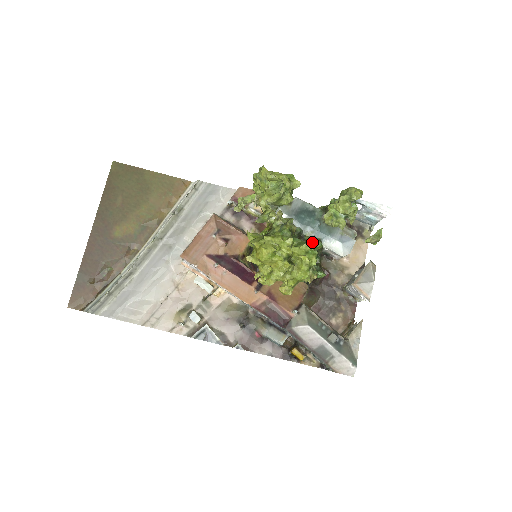
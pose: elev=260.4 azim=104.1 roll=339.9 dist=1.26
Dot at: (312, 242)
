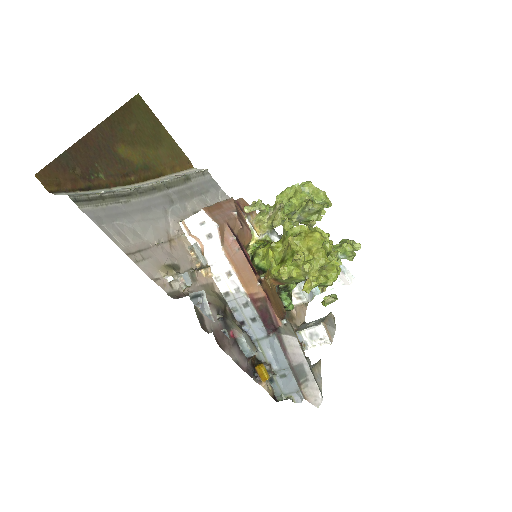
Dot at: occluded
